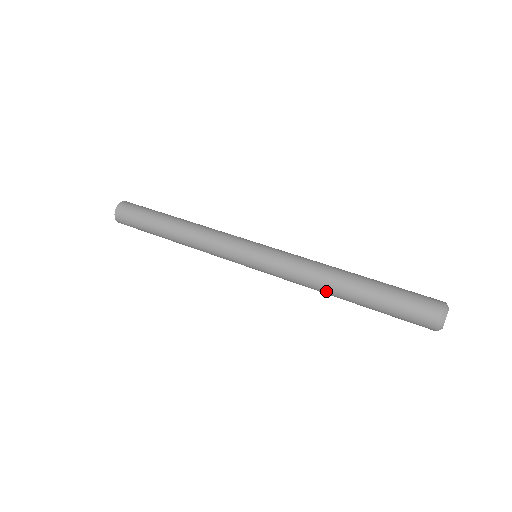
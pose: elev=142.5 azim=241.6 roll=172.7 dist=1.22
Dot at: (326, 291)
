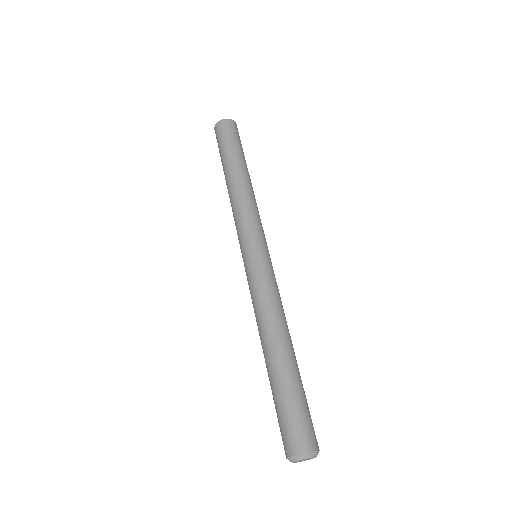
Dot at: (264, 332)
